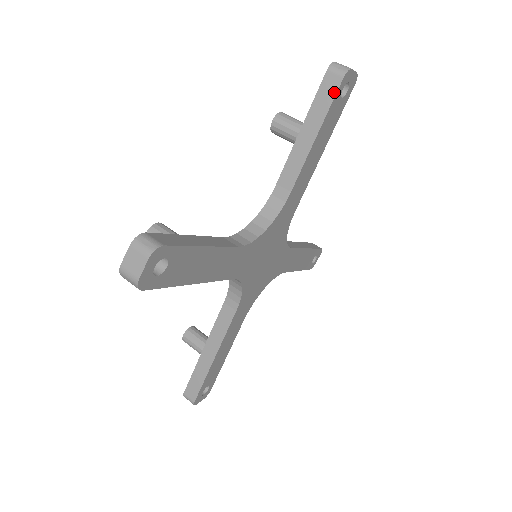
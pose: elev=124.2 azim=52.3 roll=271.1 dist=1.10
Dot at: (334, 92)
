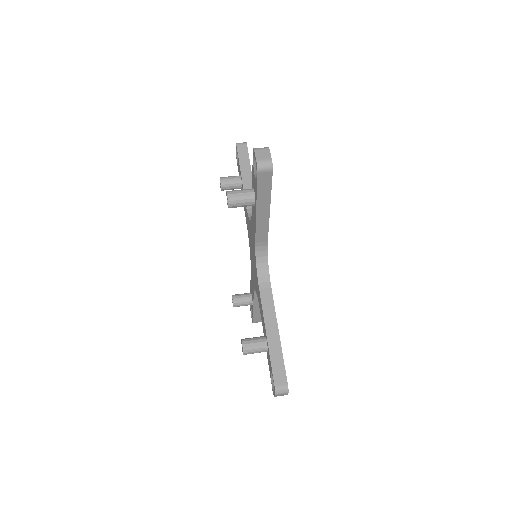
Dot at: (247, 151)
